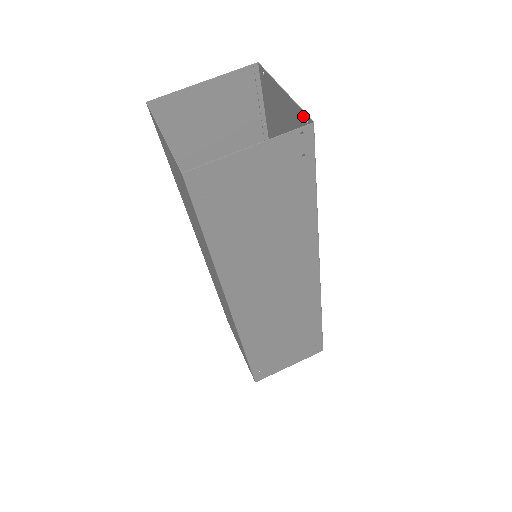
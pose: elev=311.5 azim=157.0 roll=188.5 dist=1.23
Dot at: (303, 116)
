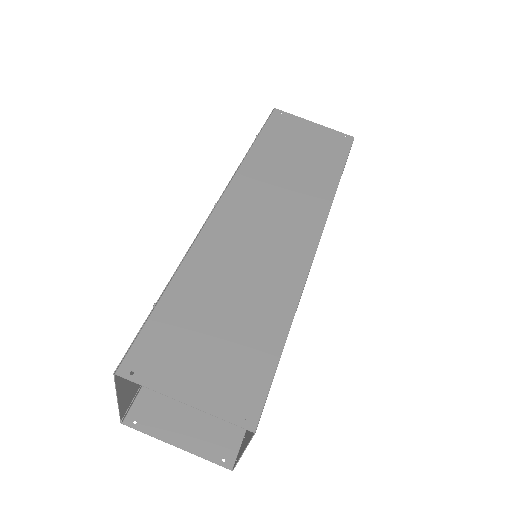
Dot at: (233, 417)
